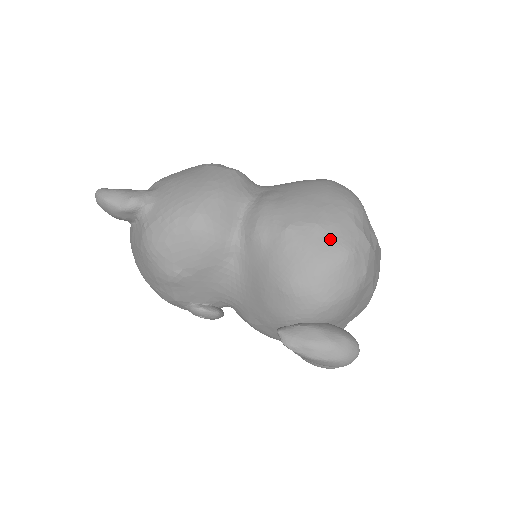
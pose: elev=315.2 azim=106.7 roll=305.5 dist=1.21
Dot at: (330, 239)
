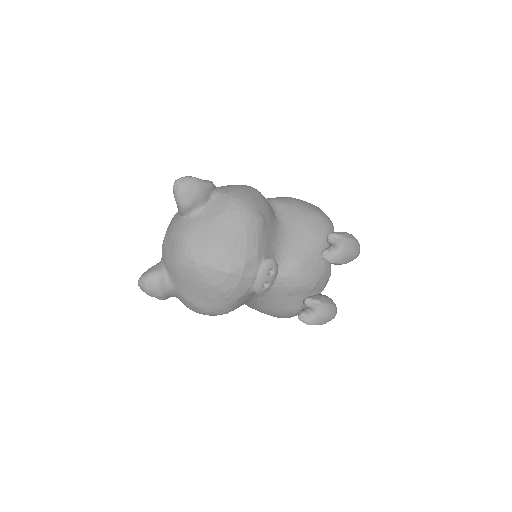
Dot at: occluded
